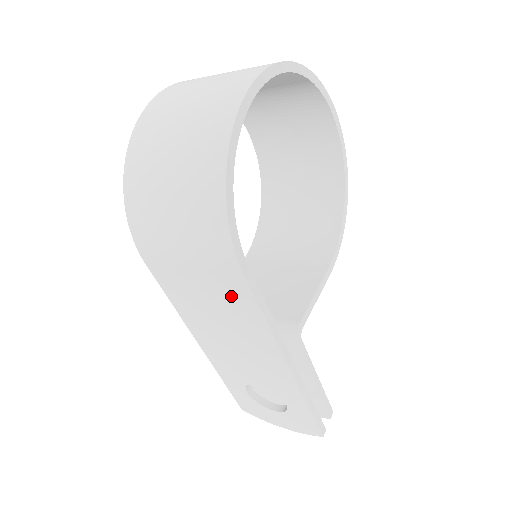
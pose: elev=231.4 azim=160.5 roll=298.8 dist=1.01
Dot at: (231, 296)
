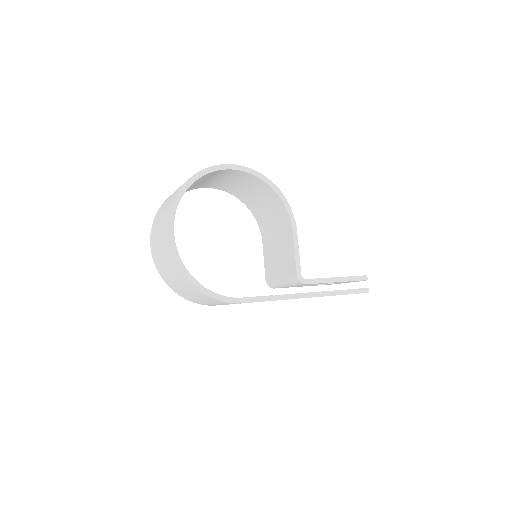
Dot at: occluded
